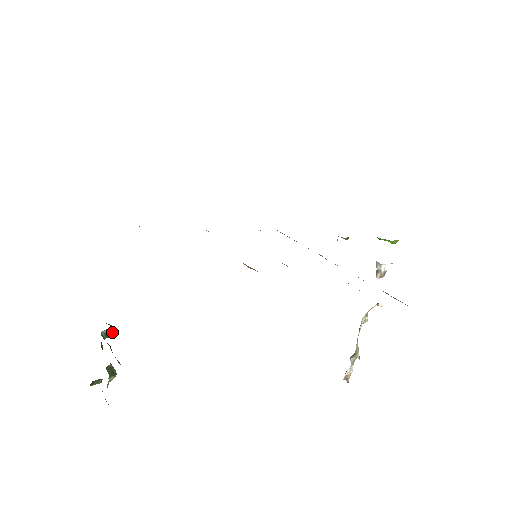
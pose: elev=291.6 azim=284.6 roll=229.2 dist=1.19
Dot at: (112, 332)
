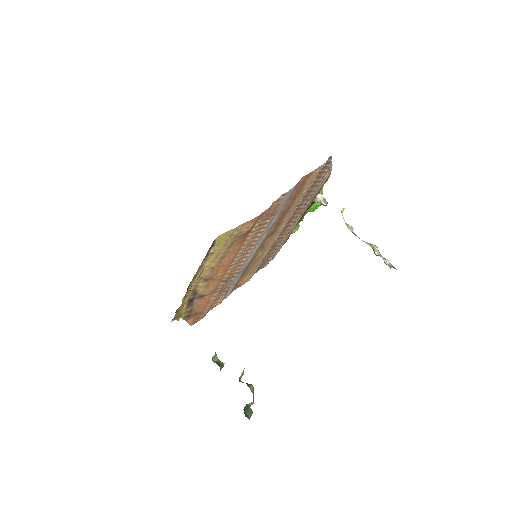
Dot at: (221, 362)
